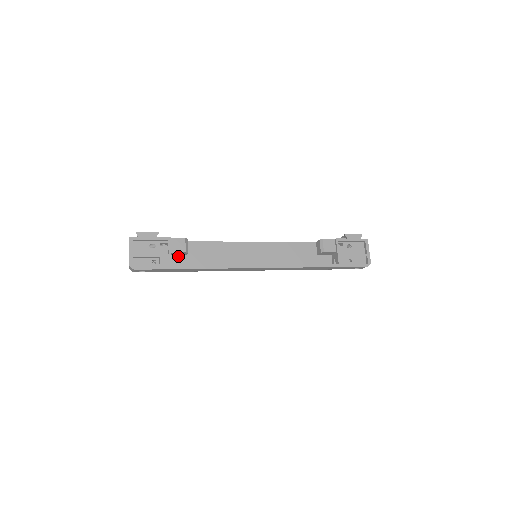
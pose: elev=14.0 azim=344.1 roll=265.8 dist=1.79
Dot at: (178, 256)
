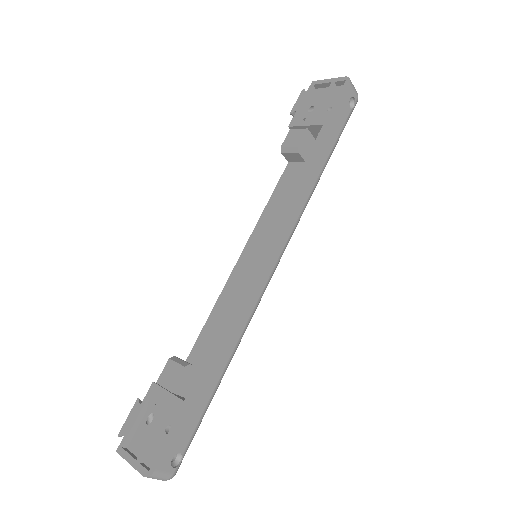
Dot at: occluded
